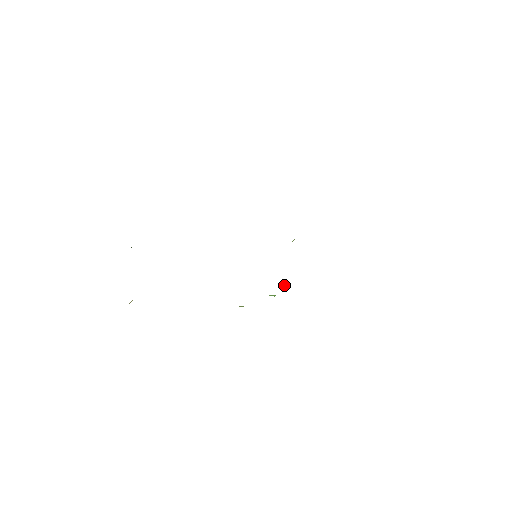
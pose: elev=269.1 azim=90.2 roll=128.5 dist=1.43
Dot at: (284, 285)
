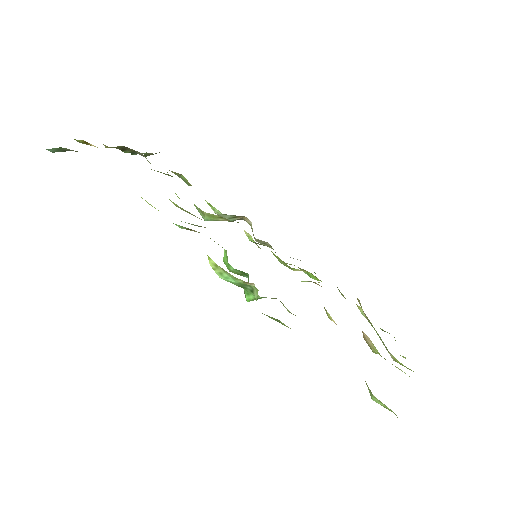
Dot at: occluded
